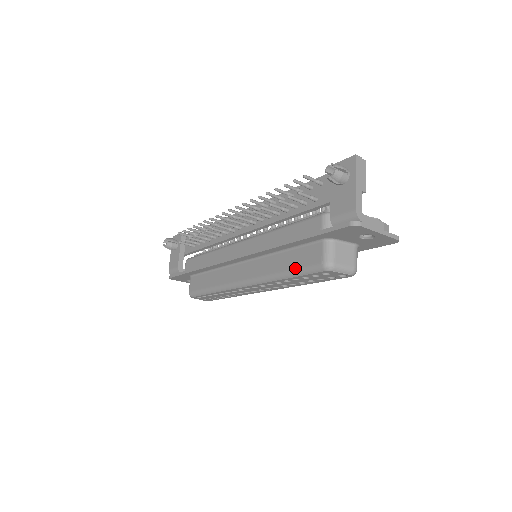
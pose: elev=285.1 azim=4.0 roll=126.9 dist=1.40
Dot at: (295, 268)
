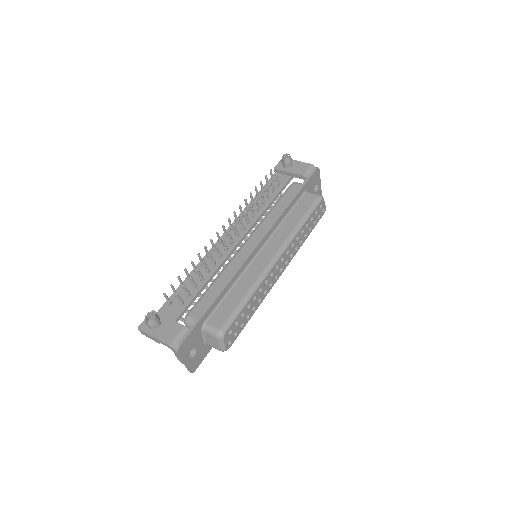
Dot at: (306, 211)
